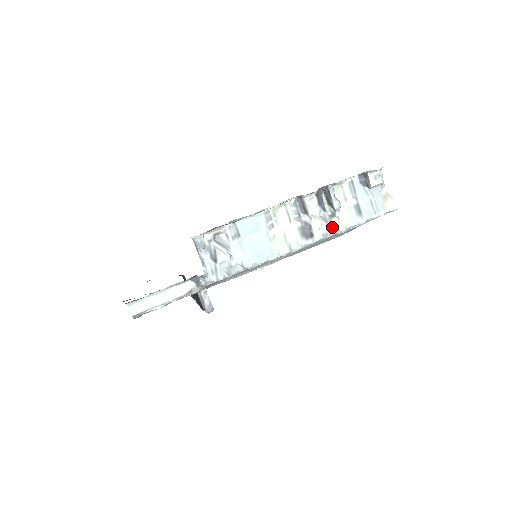
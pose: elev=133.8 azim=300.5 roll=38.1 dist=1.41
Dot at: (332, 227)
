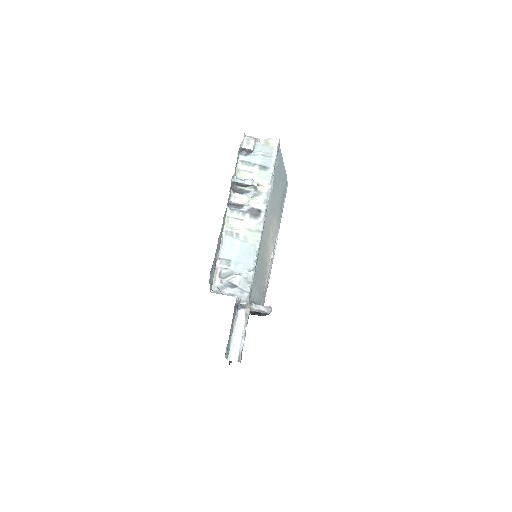
Dot at: (263, 193)
